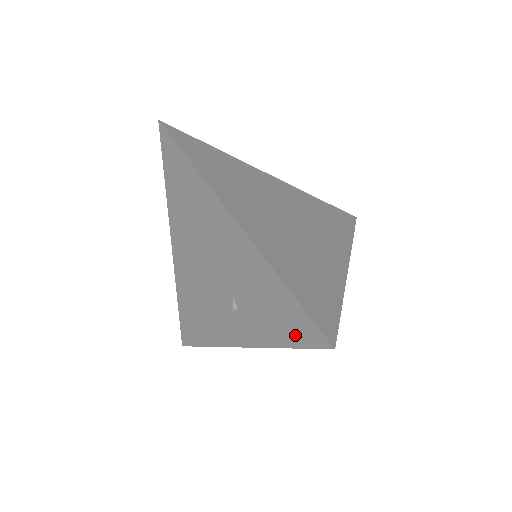
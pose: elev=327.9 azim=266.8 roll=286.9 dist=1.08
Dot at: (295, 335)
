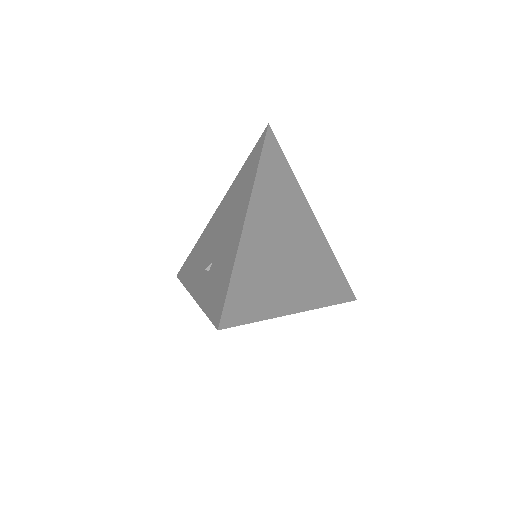
Dot at: (213, 308)
